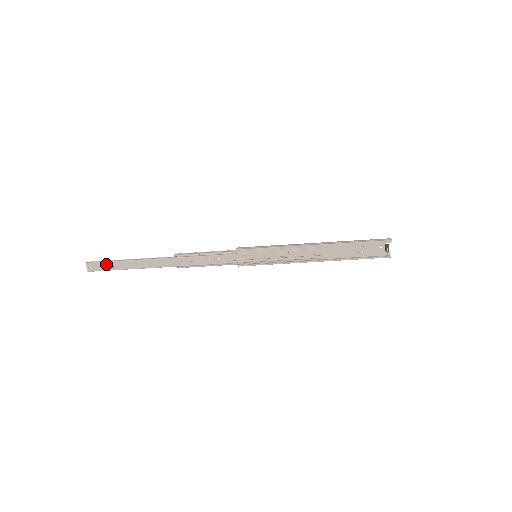
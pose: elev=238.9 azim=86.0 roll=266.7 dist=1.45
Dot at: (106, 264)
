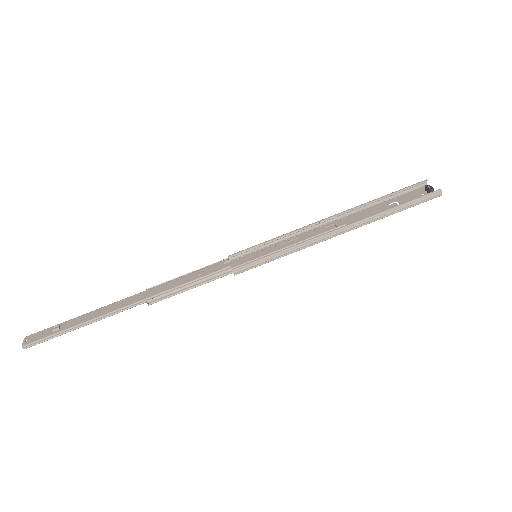
Dot at: (51, 329)
